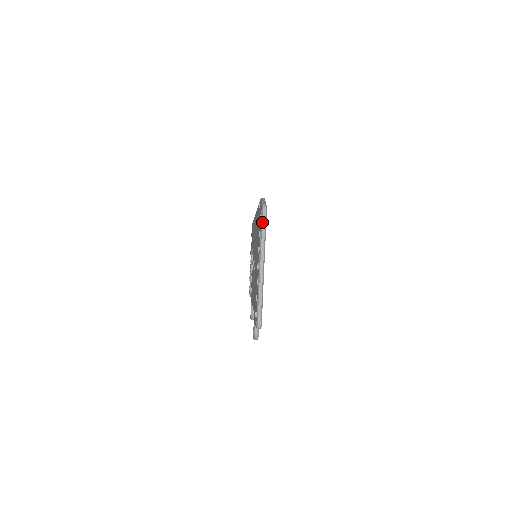
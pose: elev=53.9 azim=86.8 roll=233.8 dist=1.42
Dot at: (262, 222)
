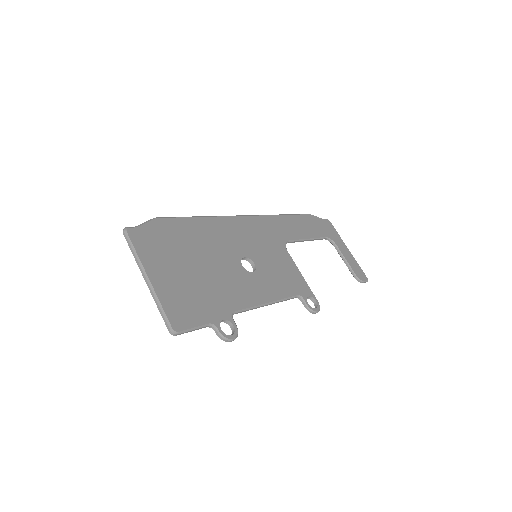
Dot at: (128, 244)
